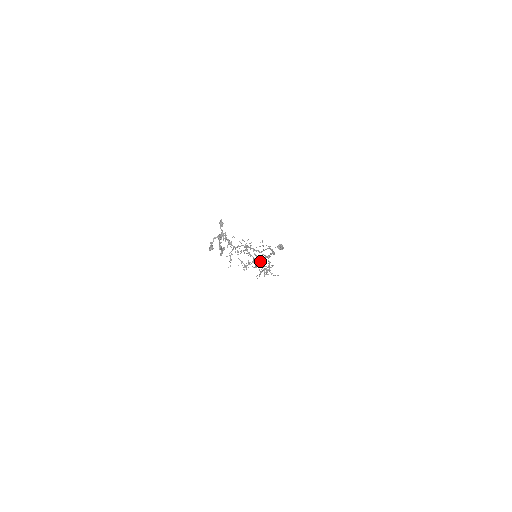
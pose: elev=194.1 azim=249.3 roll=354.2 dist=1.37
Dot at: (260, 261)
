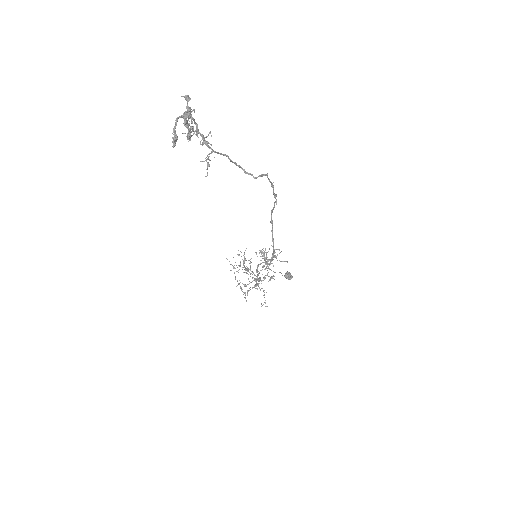
Dot at: (261, 253)
